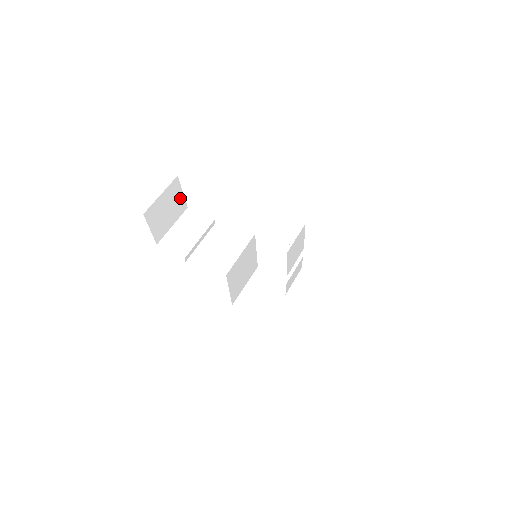
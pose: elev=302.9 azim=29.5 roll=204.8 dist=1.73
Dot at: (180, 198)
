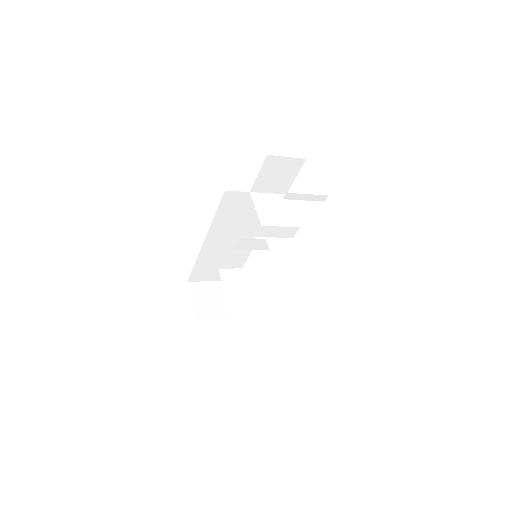
Dot at: occluded
